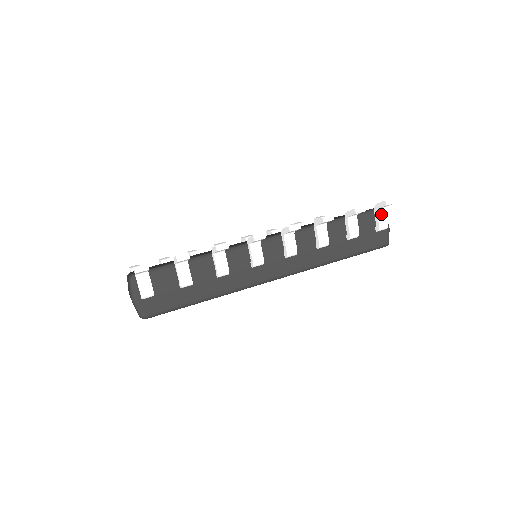
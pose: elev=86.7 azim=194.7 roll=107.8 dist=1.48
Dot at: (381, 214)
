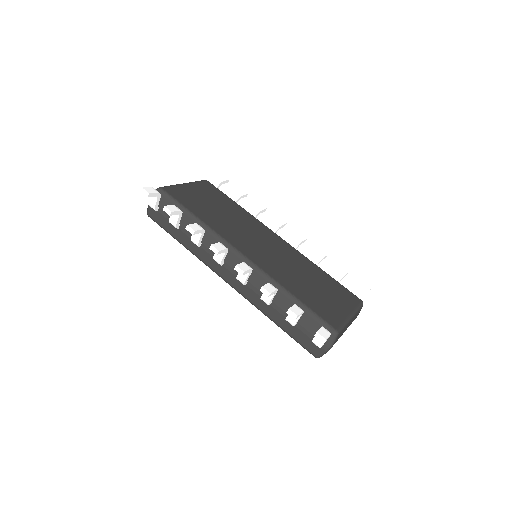
Dot at: occluded
